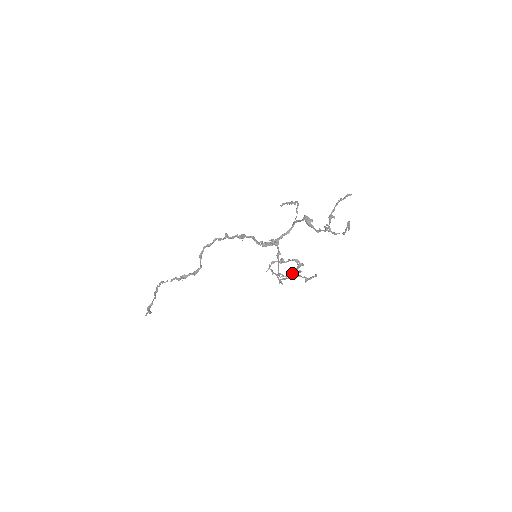
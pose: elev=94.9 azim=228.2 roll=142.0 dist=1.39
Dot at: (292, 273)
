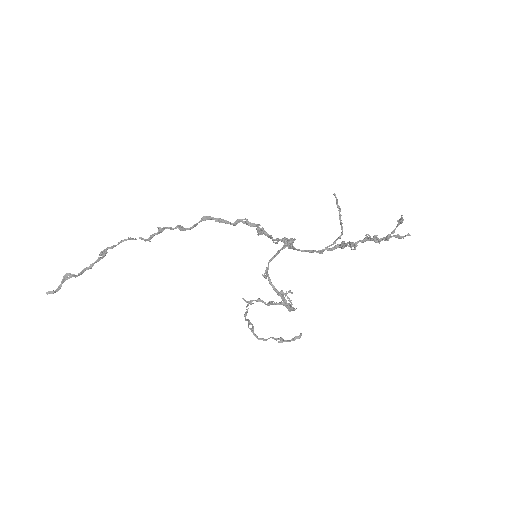
Dot at: (282, 290)
